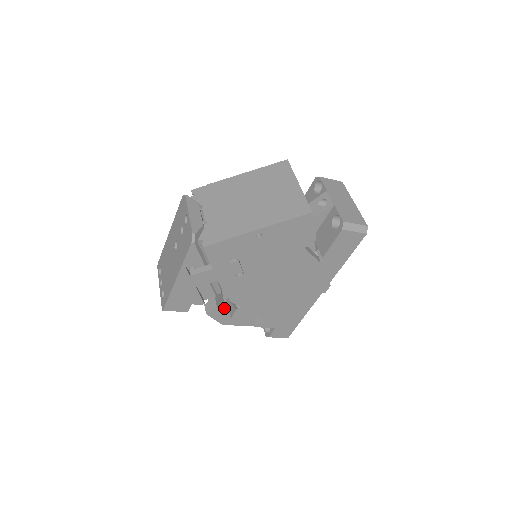
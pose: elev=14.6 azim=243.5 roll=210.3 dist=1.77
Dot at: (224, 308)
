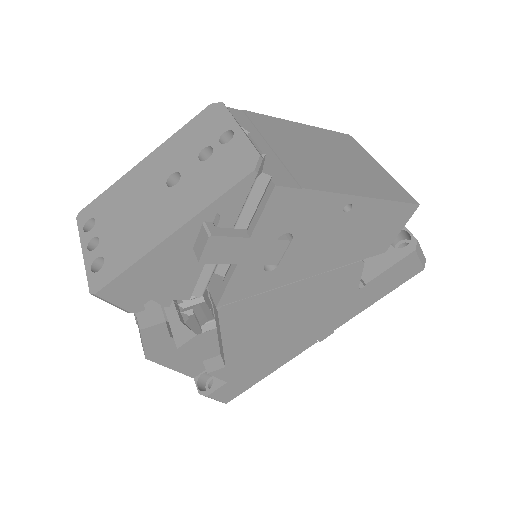
Dot at: occluded
